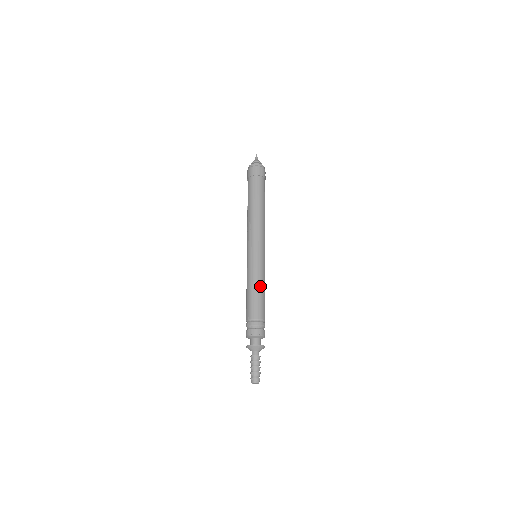
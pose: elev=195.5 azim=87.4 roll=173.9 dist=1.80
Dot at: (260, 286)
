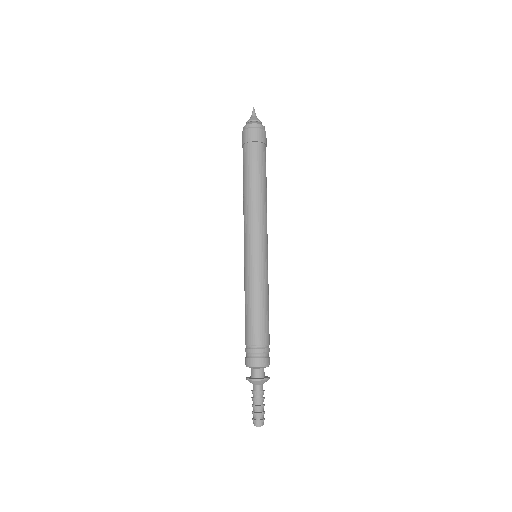
Dot at: (264, 300)
